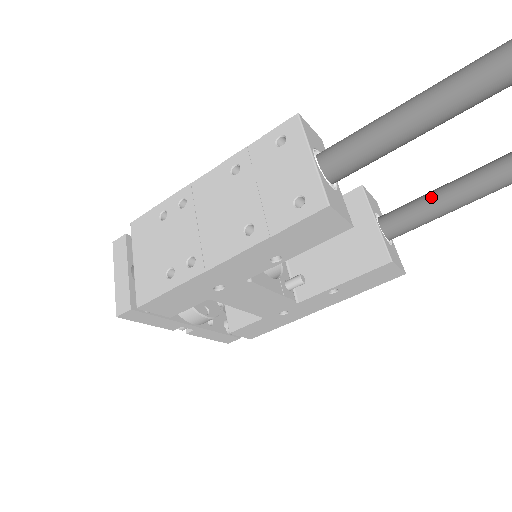
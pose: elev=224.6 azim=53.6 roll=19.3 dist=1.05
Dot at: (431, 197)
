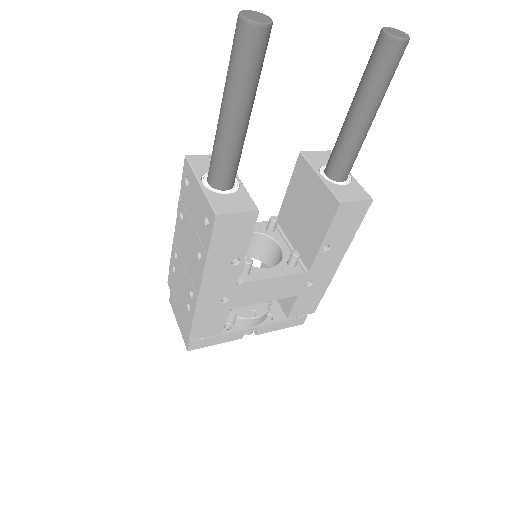
Dot at: (343, 130)
